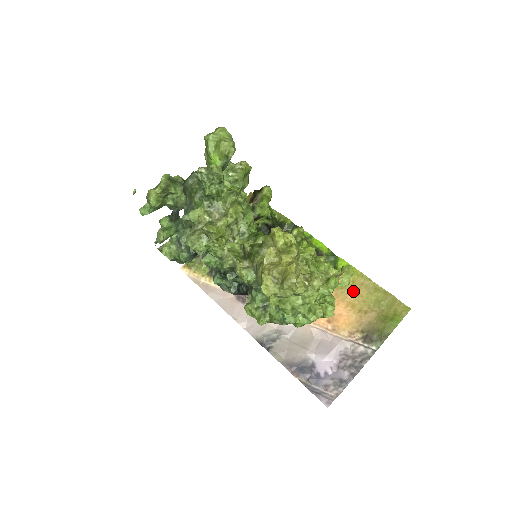
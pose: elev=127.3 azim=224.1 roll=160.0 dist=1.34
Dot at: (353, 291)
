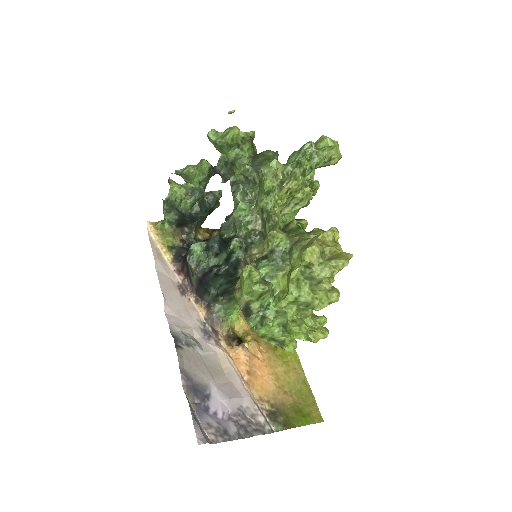
Dot at: (285, 367)
